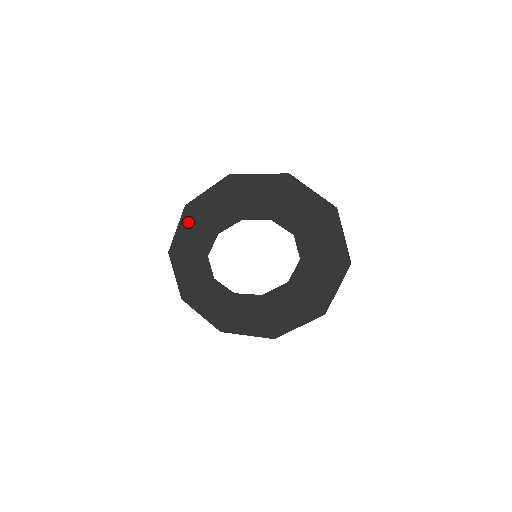
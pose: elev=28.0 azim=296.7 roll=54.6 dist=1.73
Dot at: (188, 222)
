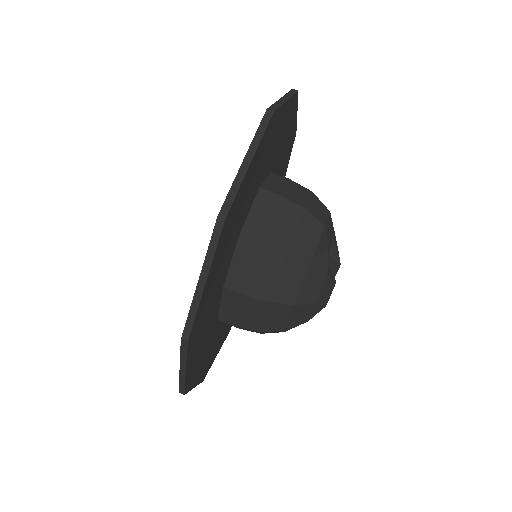
Dot at: occluded
